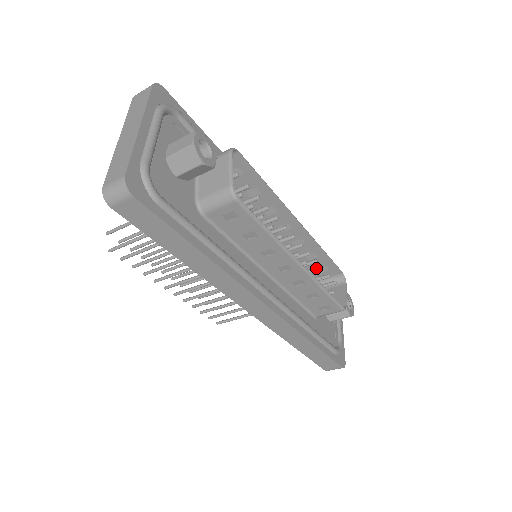
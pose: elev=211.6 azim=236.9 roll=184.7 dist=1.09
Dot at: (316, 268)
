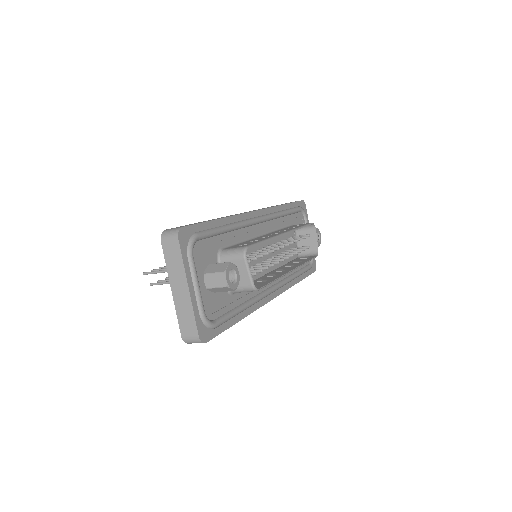
Dot at: (296, 238)
